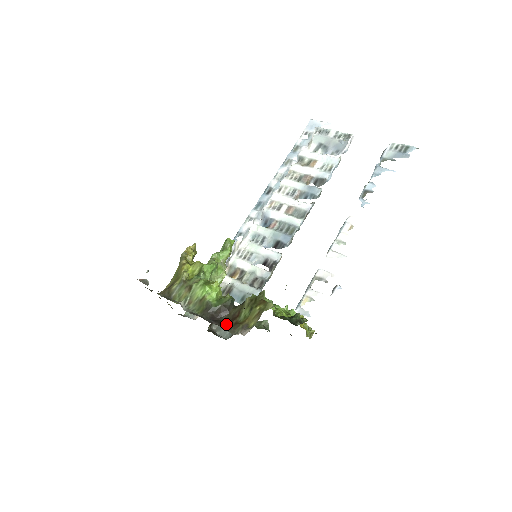
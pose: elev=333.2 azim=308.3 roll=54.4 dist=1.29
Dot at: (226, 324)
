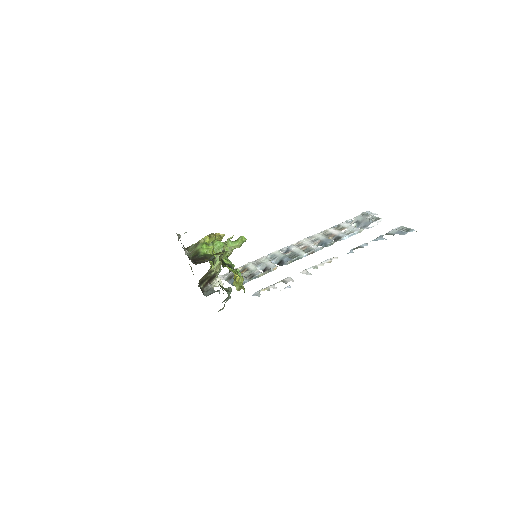
Dot at: occluded
